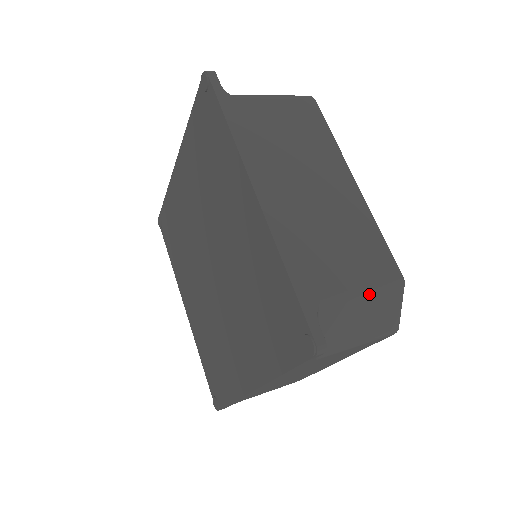
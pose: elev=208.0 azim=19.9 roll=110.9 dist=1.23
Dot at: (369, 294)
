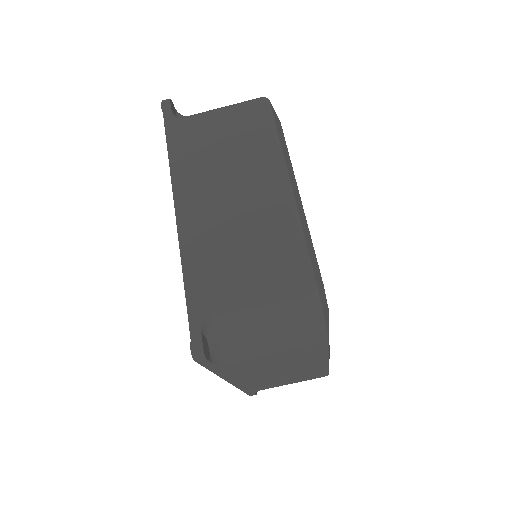
Dot at: (268, 303)
